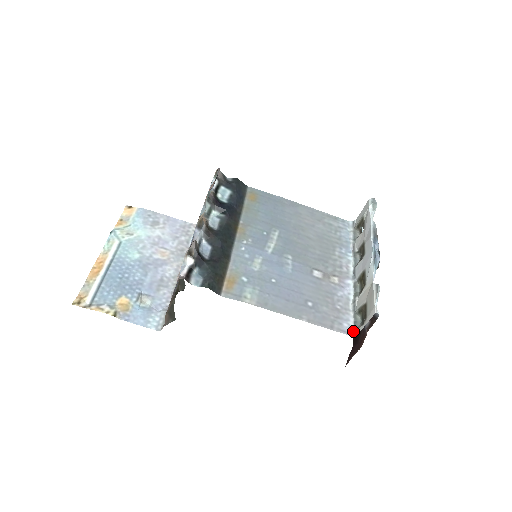
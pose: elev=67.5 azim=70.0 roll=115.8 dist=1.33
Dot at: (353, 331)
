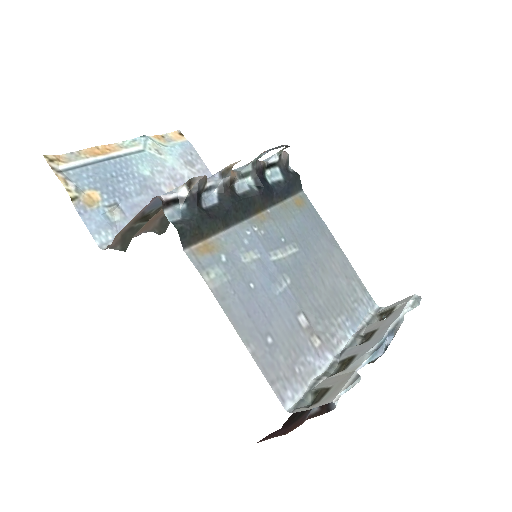
Dot at: (292, 407)
